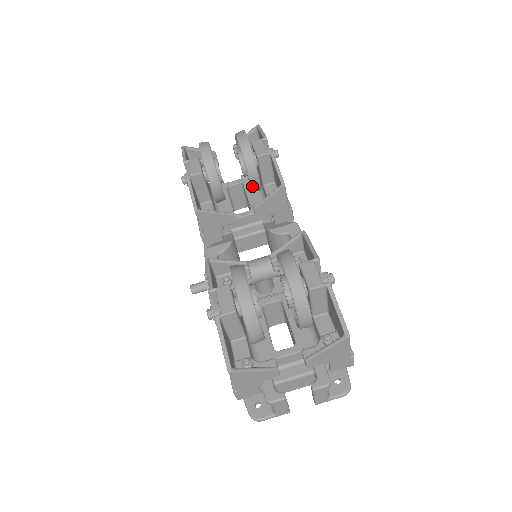
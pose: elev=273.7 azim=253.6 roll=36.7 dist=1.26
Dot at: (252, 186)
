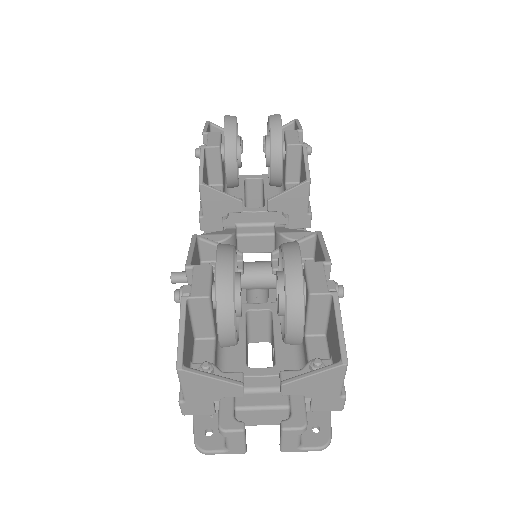
Dot at: (272, 177)
